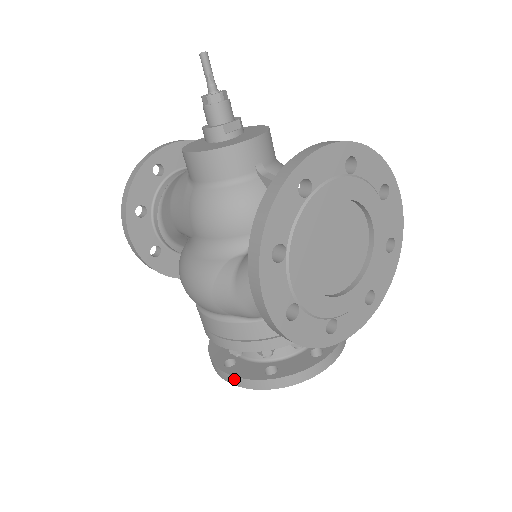
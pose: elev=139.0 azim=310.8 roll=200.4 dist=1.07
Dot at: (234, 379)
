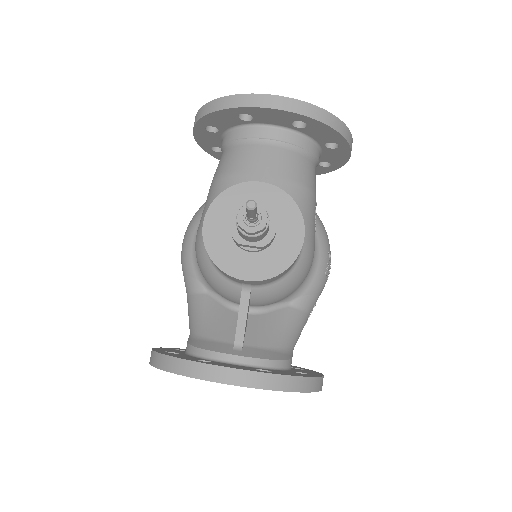
Dot at: occluded
